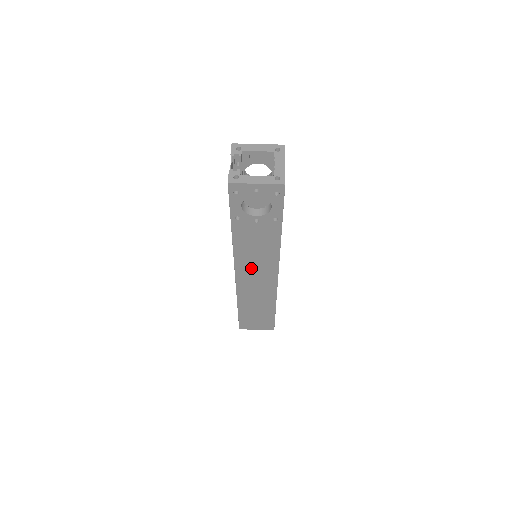
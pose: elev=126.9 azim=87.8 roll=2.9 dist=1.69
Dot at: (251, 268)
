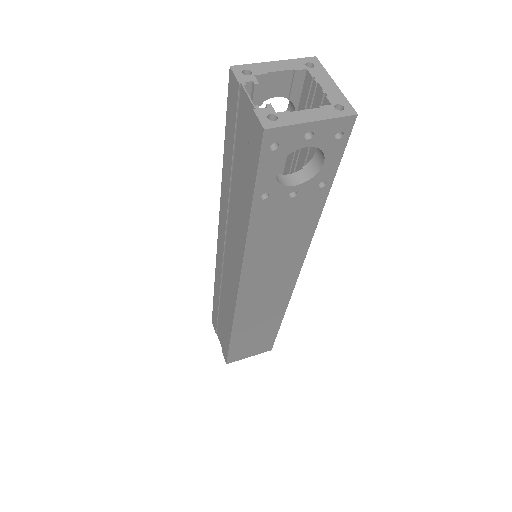
Dot at: (264, 275)
